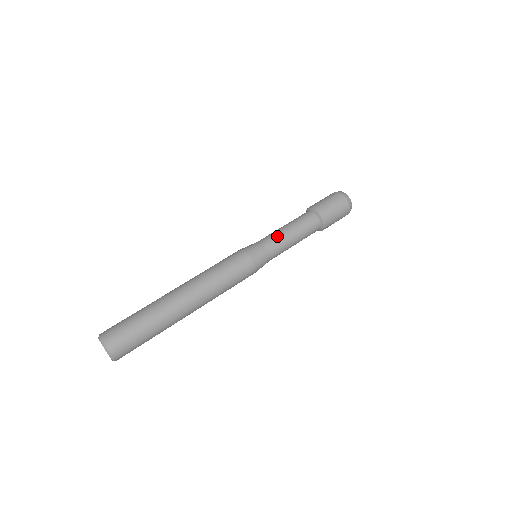
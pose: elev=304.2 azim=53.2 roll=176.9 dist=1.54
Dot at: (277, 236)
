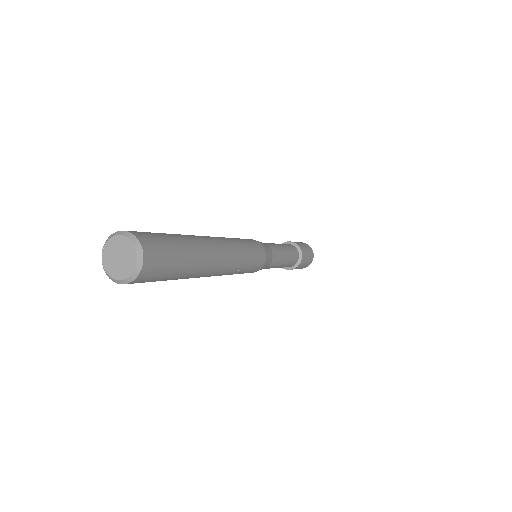
Dot at: occluded
